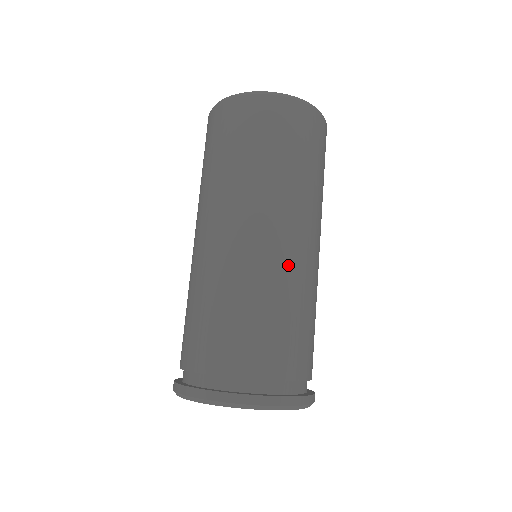
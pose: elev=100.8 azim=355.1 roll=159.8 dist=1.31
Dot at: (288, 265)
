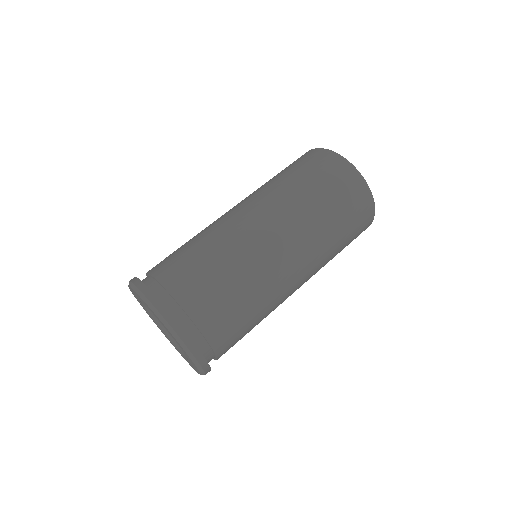
Dot at: (279, 286)
